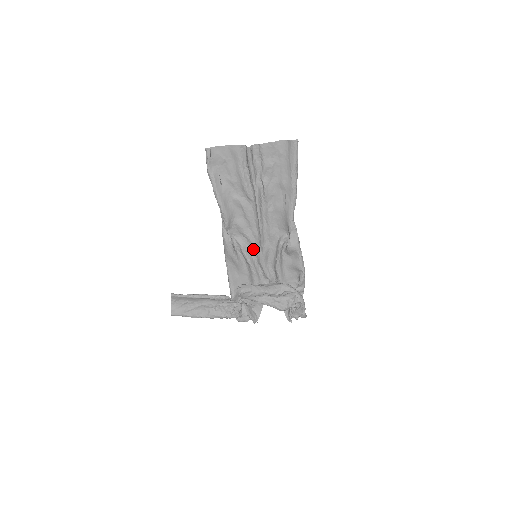
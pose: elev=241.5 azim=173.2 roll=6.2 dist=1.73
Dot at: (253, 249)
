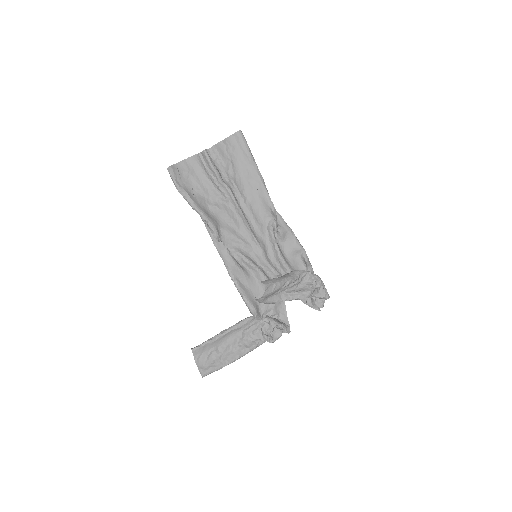
Dot at: (250, 252)
